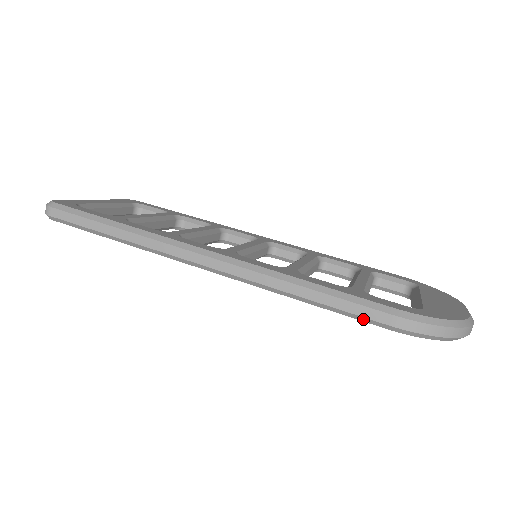
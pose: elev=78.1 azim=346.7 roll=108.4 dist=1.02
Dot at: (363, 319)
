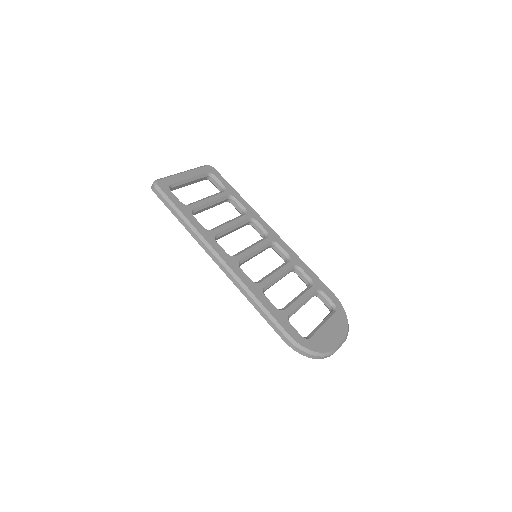
Dot at: (276, 332)
